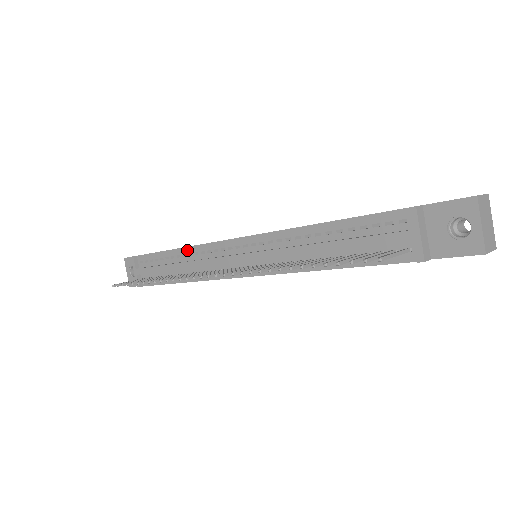
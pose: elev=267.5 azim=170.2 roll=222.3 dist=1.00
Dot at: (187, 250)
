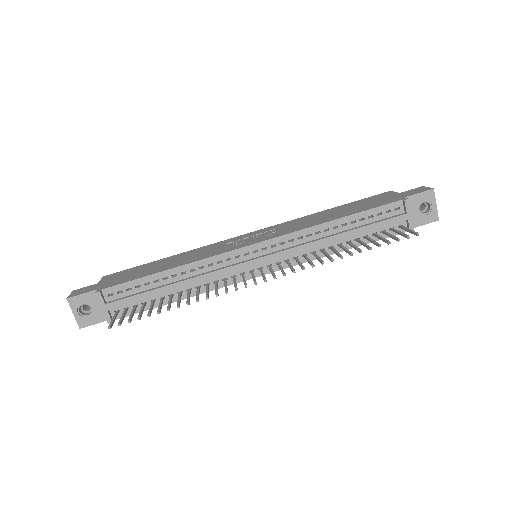
Dot at: (188, 267)
